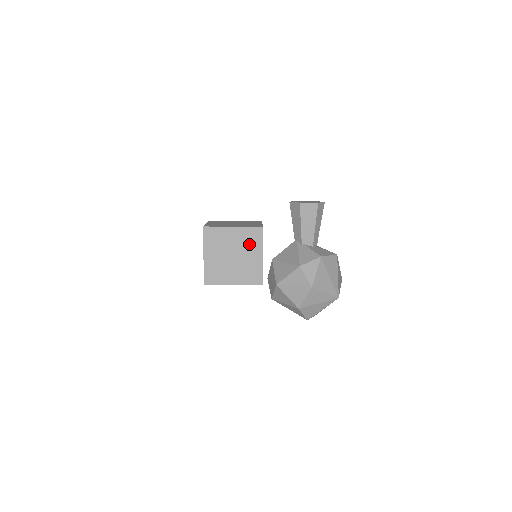
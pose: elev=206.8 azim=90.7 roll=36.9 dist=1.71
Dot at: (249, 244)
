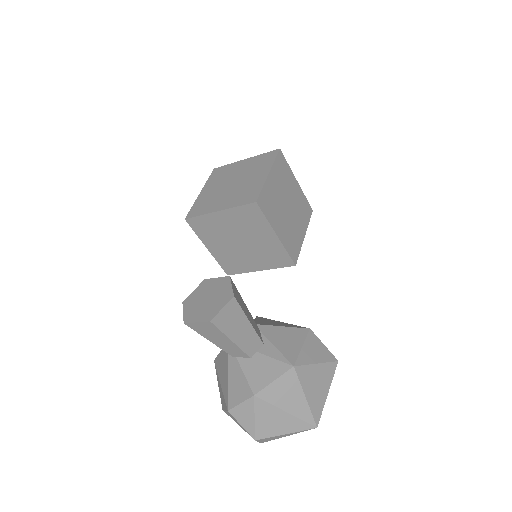
Dot at: (251, 226)
